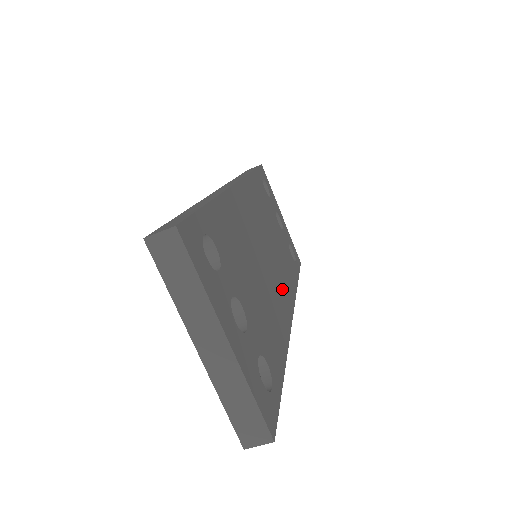
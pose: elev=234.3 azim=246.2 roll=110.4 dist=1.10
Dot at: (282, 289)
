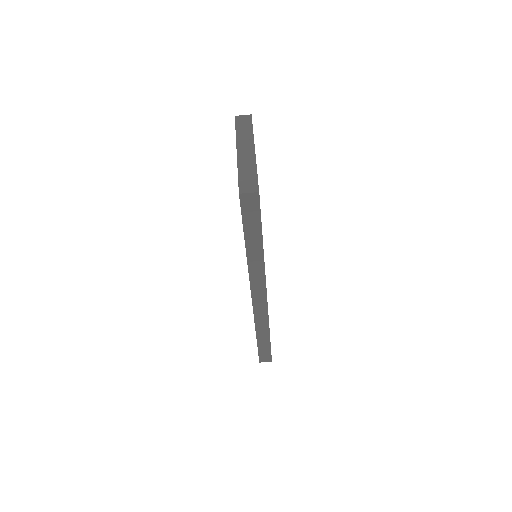
Dot at: occluded
